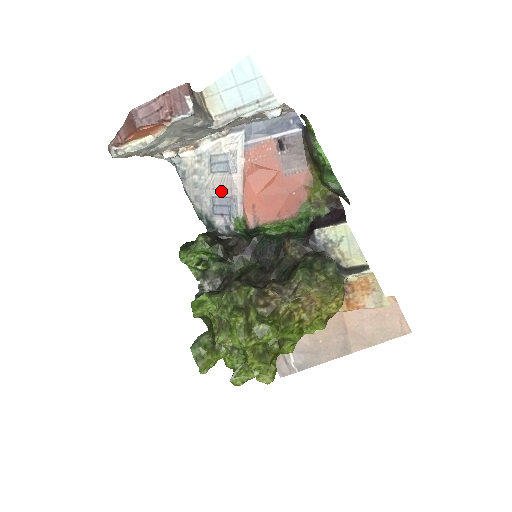
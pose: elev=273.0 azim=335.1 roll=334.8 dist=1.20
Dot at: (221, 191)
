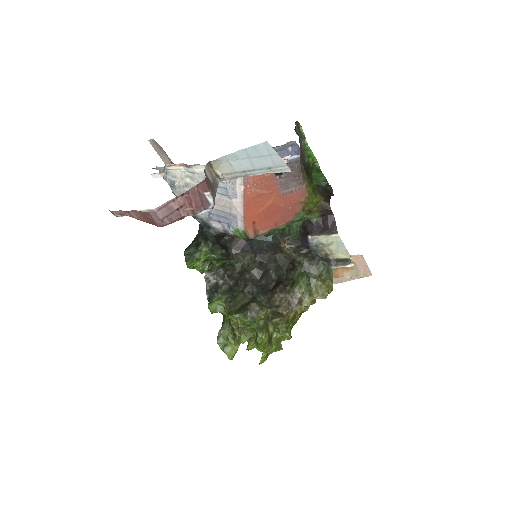
Dot at: (218, 206)
